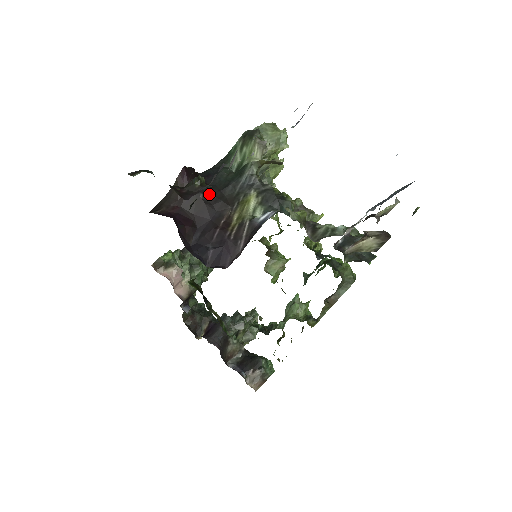
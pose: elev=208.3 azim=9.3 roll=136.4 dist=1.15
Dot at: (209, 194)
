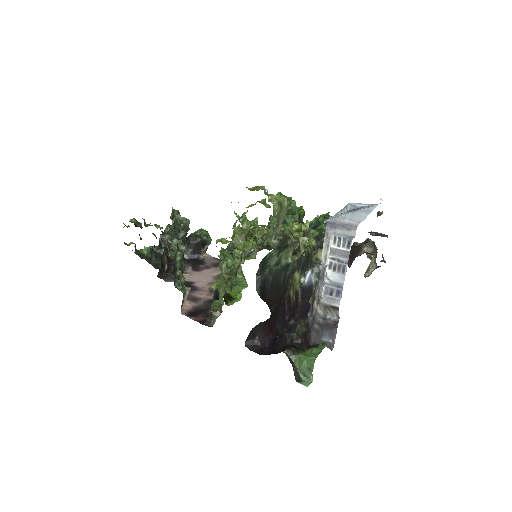
Dot at: (276, 301)
